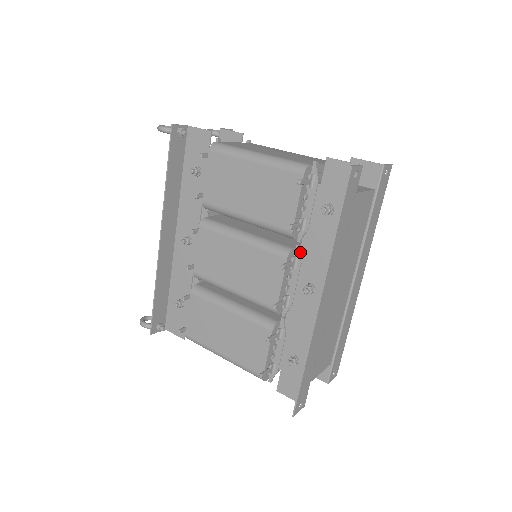
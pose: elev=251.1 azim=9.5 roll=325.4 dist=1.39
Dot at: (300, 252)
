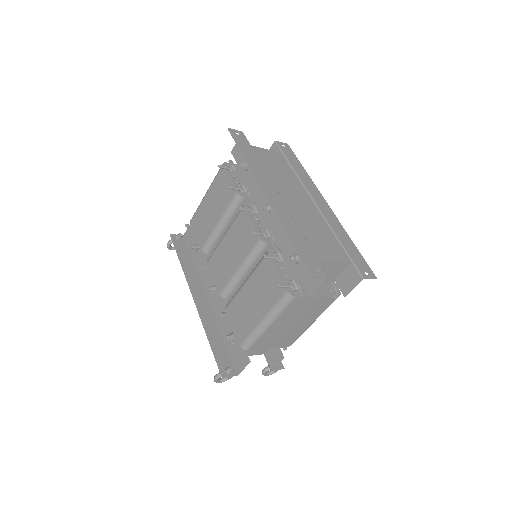
Dot at: (254, 202)
